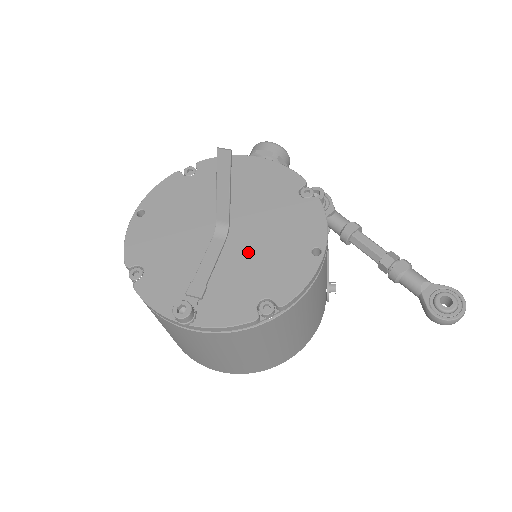
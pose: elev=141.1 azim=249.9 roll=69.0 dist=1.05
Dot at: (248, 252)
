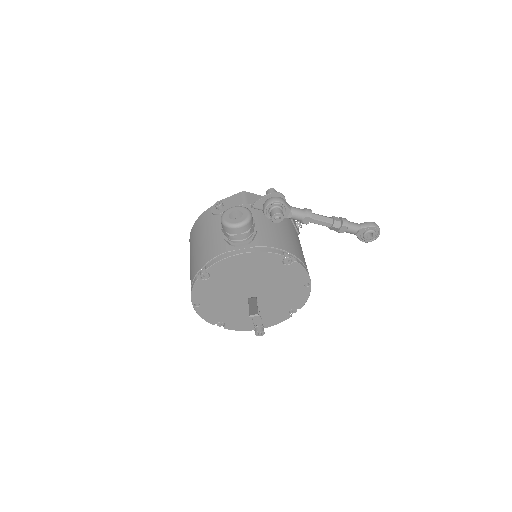
Dot at: (272, 298)
